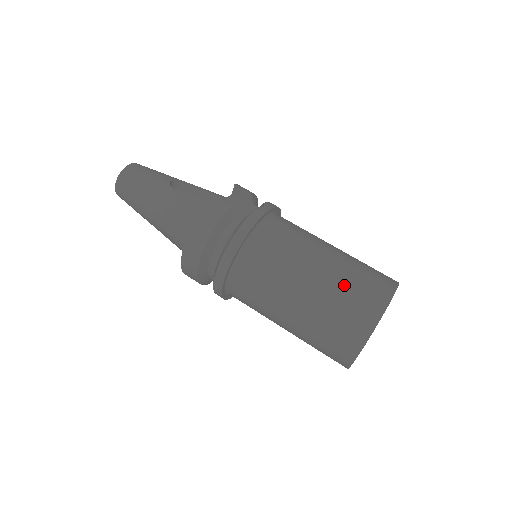
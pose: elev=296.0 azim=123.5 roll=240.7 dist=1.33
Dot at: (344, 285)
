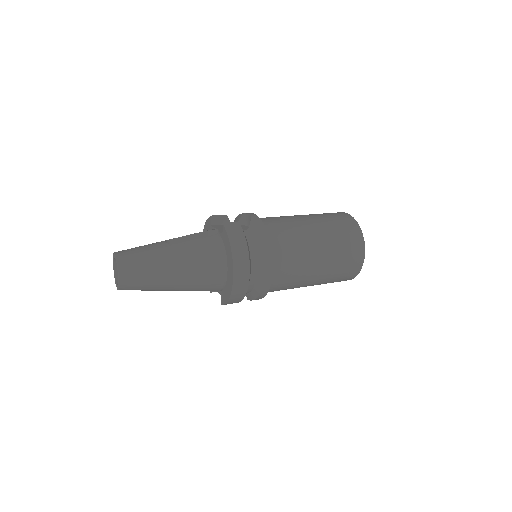
Dot at: (331, 224)
